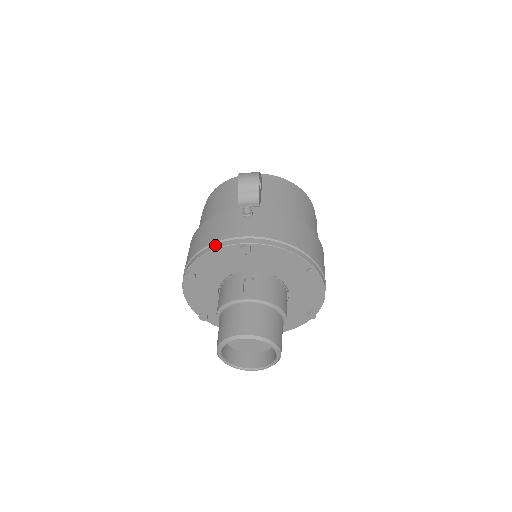
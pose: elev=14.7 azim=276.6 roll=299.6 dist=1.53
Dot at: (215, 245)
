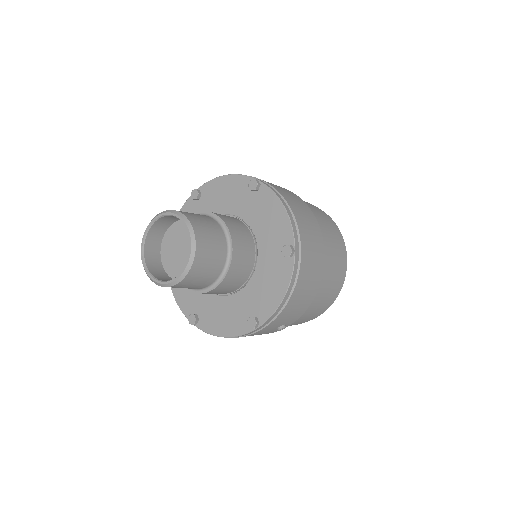
Dot at: occluded
